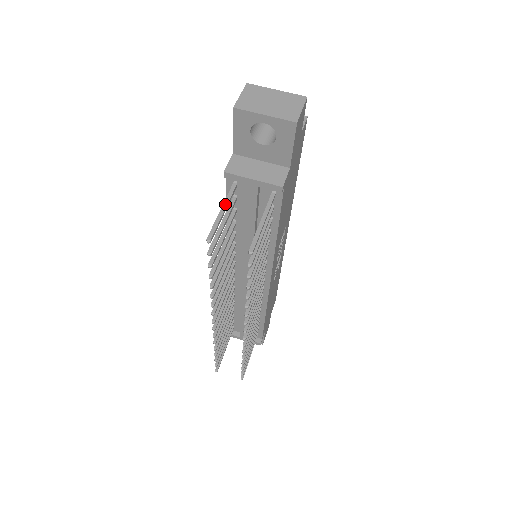
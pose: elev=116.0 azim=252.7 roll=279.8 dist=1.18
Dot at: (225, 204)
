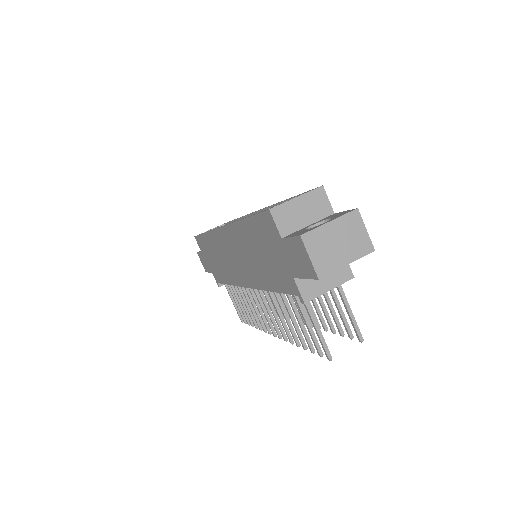
Dot at: (313, 319)
